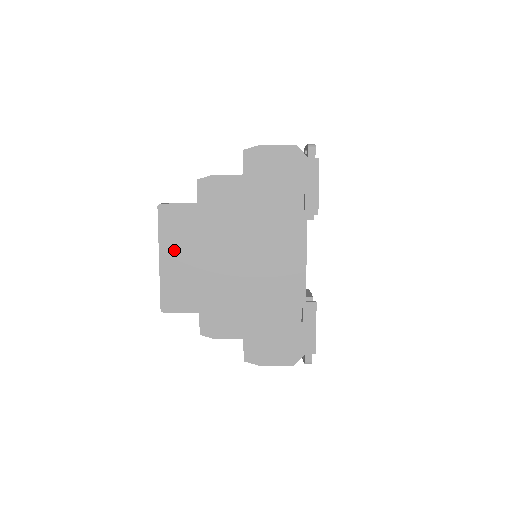
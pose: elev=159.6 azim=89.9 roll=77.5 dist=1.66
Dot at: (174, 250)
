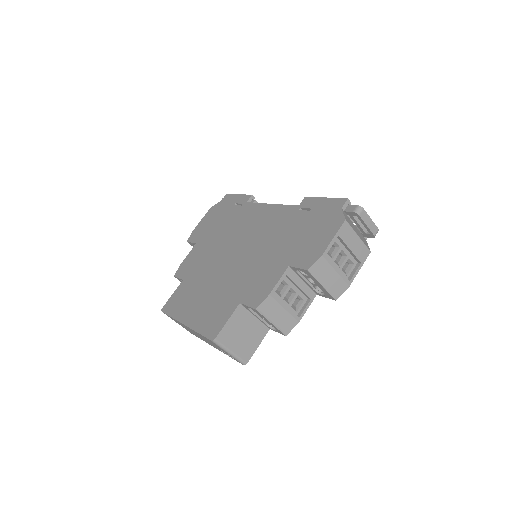
Dot at: occluded
